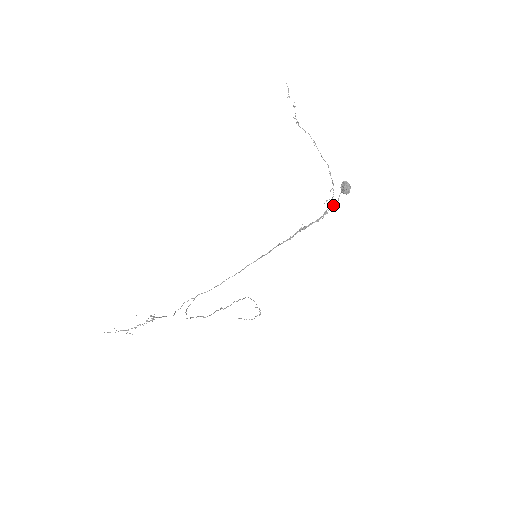
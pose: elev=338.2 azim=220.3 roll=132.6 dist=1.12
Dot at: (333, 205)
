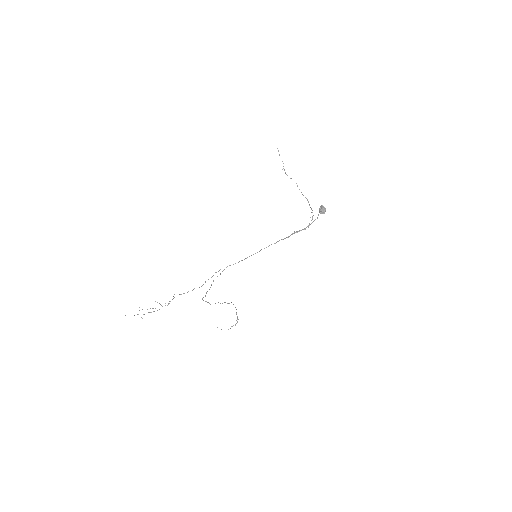
Dot at: occluded
